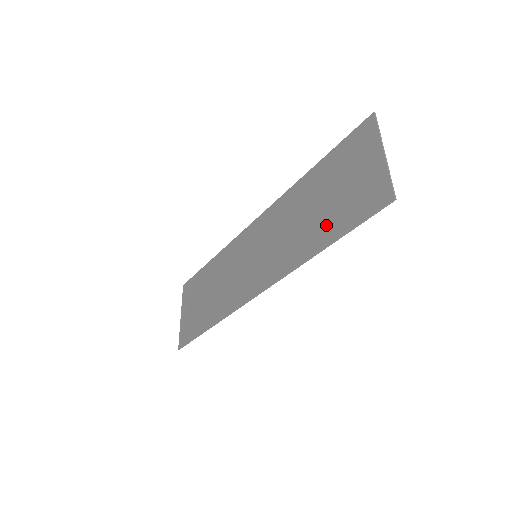
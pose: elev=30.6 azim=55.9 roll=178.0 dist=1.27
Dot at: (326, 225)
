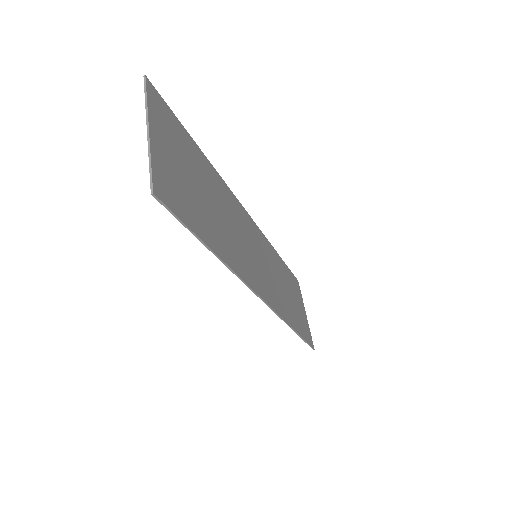
Dot at: (206, 225)
